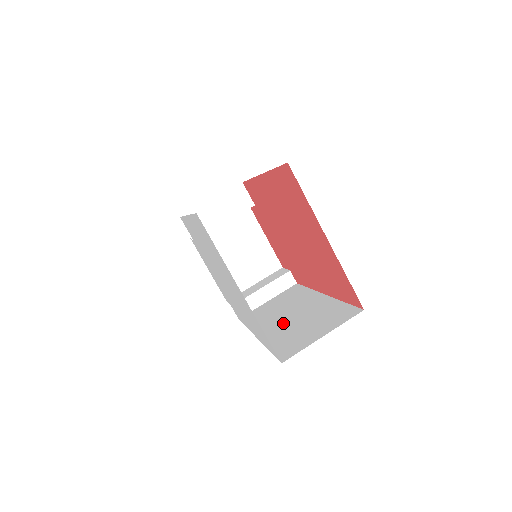
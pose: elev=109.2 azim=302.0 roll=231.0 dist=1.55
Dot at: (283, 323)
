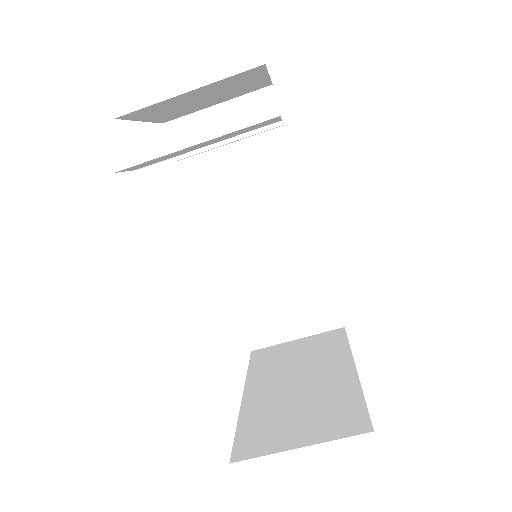
Dot at: (256, 261)
